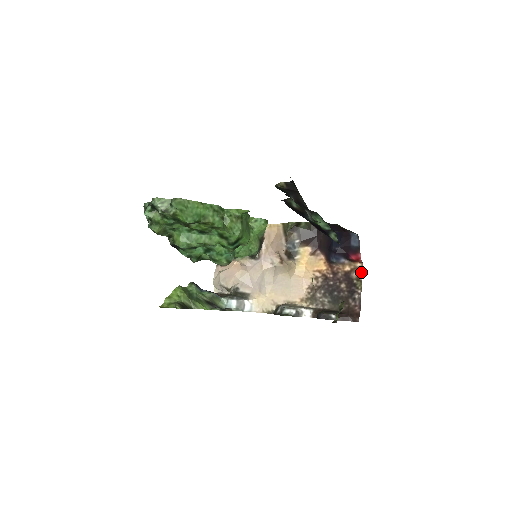
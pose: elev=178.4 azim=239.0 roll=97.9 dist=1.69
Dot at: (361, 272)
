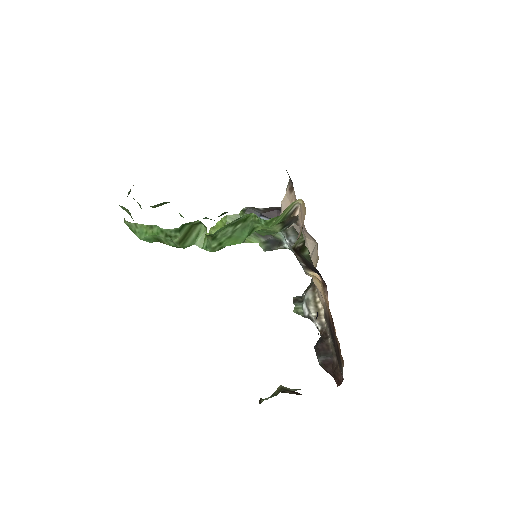
Dot at: (343, 362)
